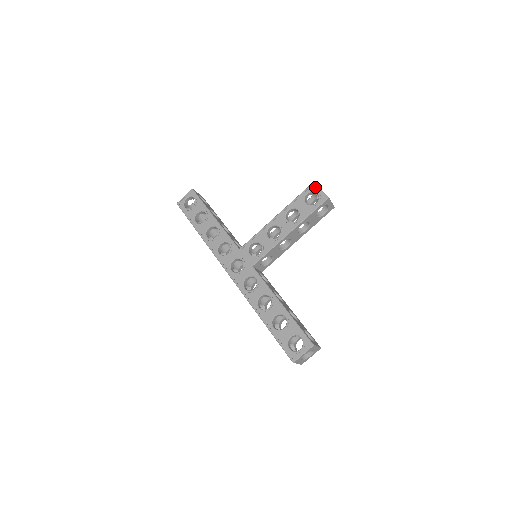
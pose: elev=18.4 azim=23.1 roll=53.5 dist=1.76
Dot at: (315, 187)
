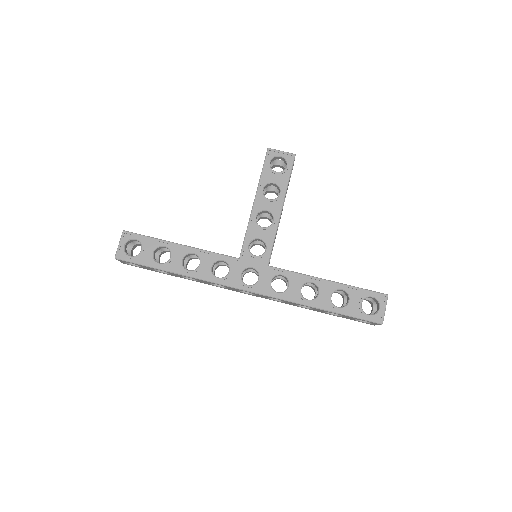
Dot at: (274, 152)
